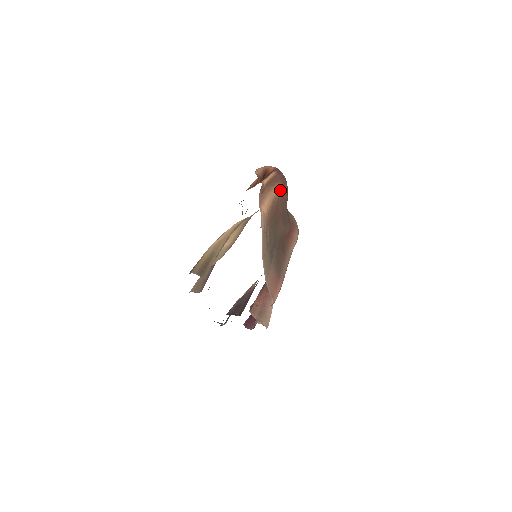
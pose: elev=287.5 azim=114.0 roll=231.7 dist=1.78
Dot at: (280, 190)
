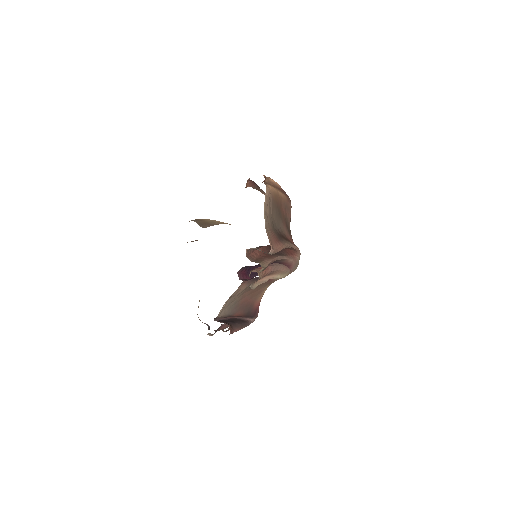
Dot at: (284, 197)
